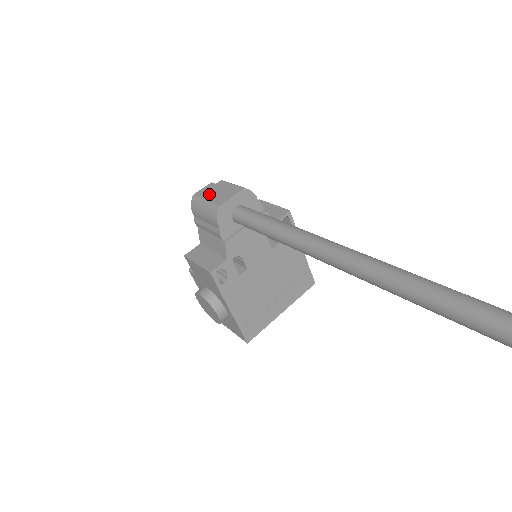
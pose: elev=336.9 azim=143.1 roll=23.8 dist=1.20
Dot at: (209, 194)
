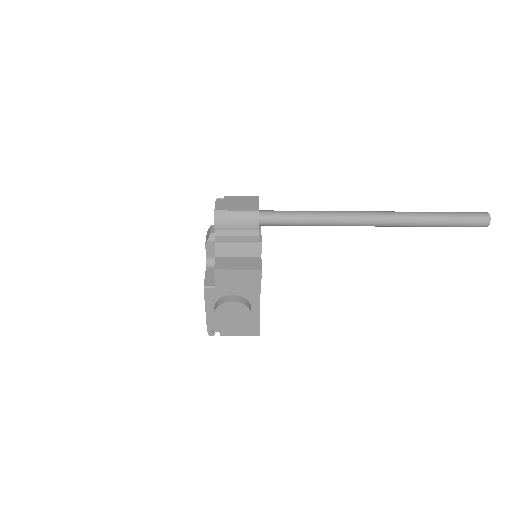
Dot at: (232, 206)
